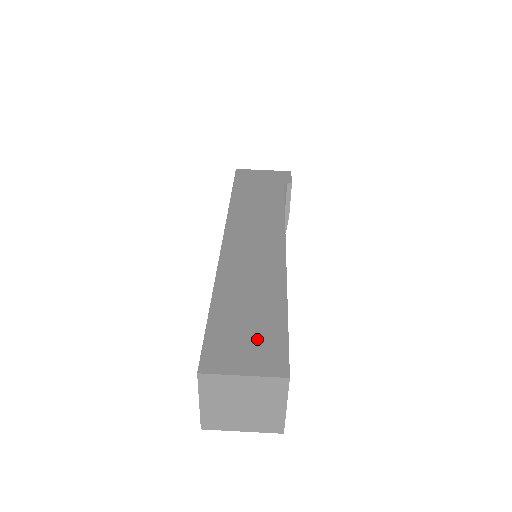
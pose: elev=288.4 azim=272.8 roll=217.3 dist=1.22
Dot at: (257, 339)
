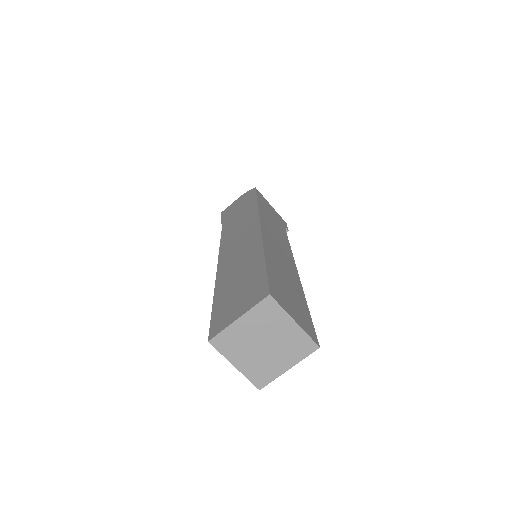
Dot at: (297, 307)
